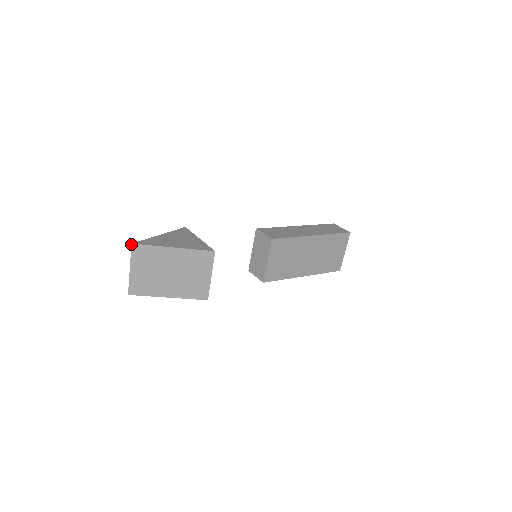
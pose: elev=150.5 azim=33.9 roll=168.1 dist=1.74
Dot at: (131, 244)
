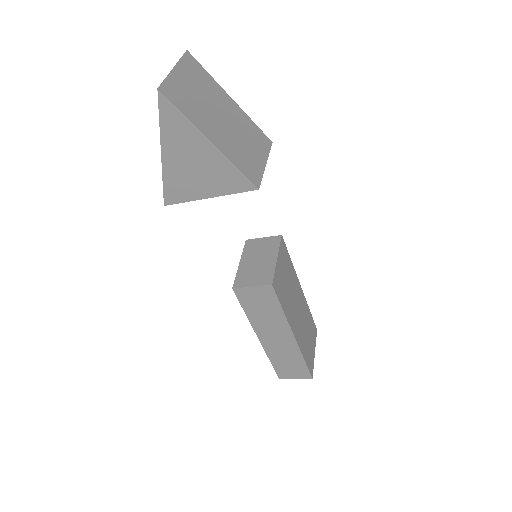
Dot at: (186, 50)
